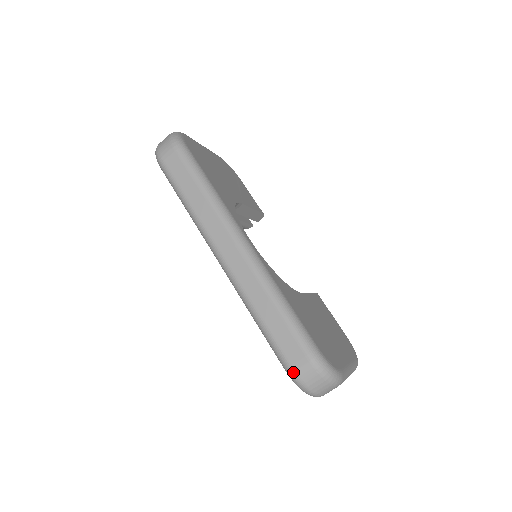
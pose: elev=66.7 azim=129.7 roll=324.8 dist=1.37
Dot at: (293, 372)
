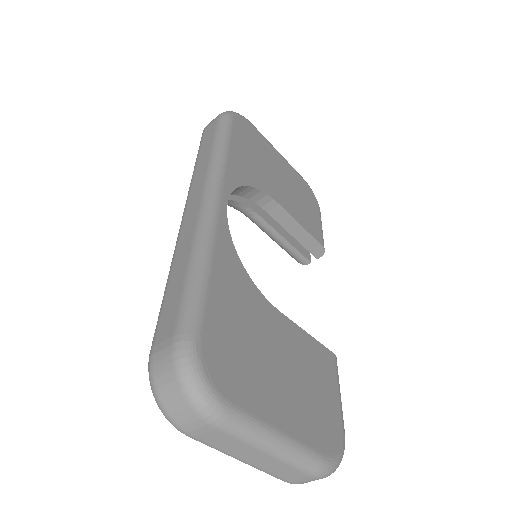
Dot at: (150, 357)
